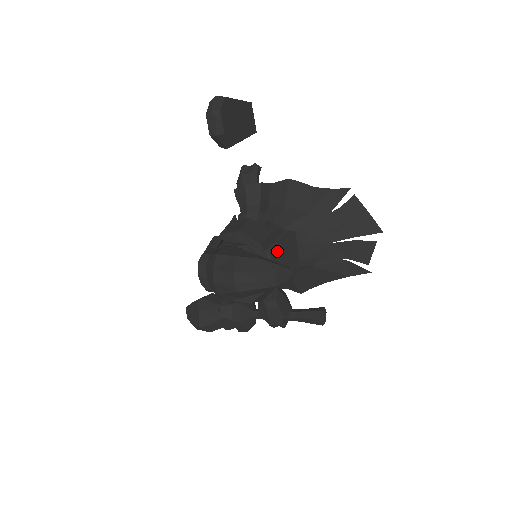
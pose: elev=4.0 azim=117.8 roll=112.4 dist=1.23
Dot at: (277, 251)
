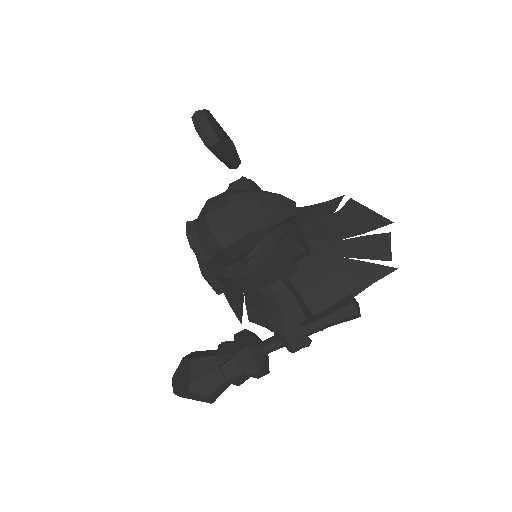
Dot at: occluded
